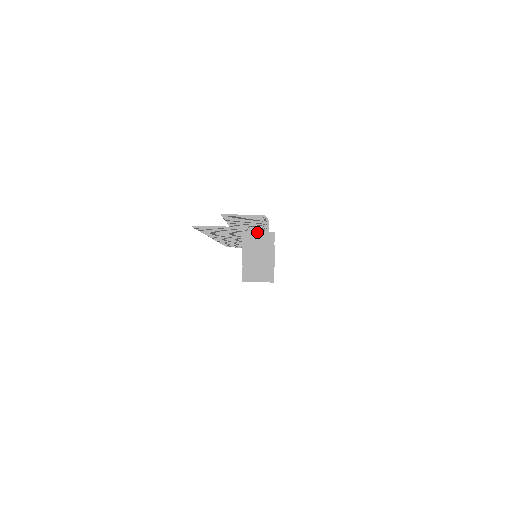
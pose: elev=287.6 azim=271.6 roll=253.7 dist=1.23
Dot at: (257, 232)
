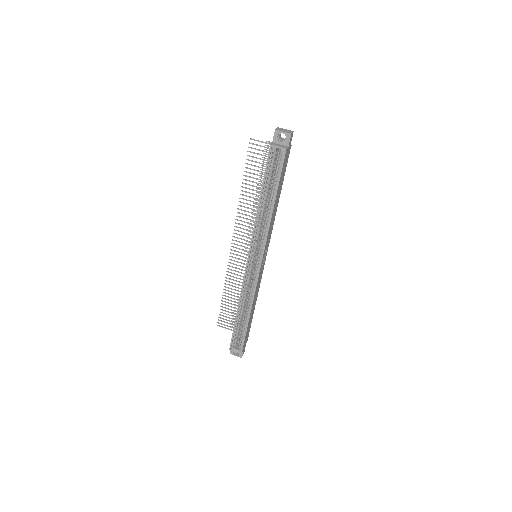
Dot at: occluded
